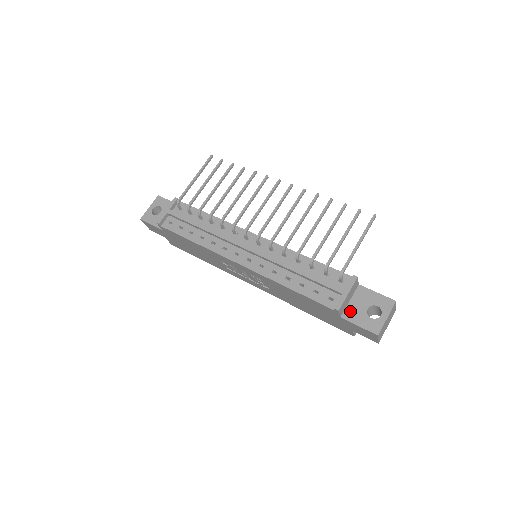
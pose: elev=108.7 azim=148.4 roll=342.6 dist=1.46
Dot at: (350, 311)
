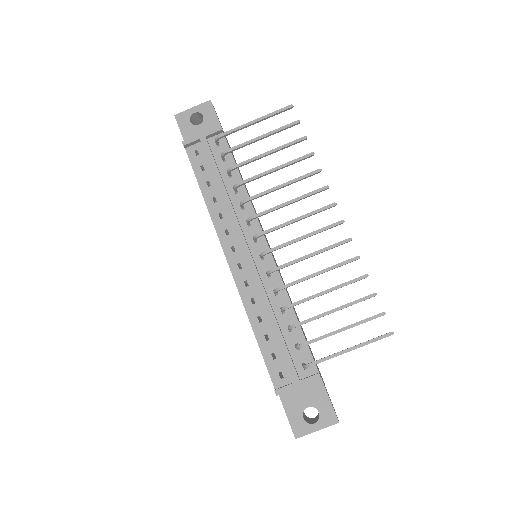
Dot at: (291, 395)
